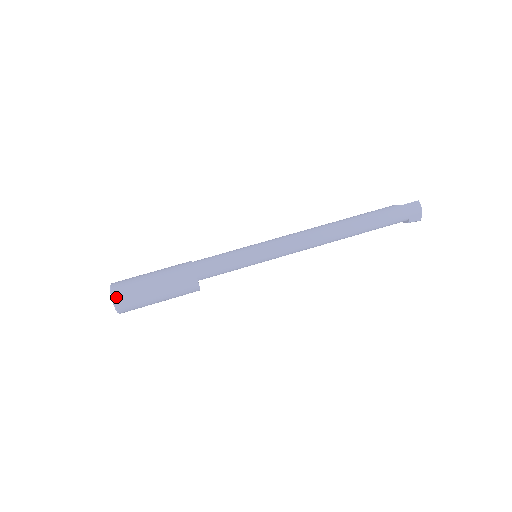
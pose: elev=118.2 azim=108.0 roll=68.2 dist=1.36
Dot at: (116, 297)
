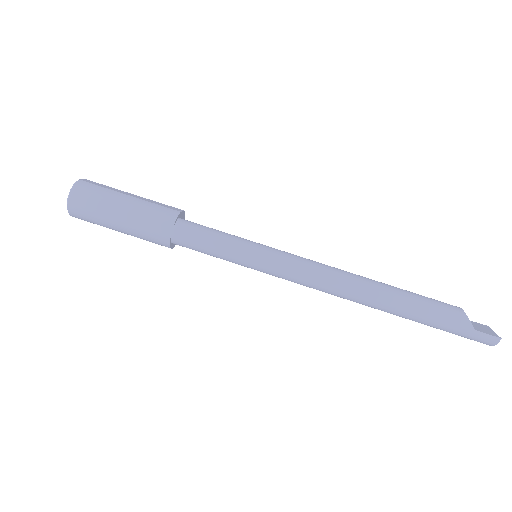
Dot at: (72, 214)
